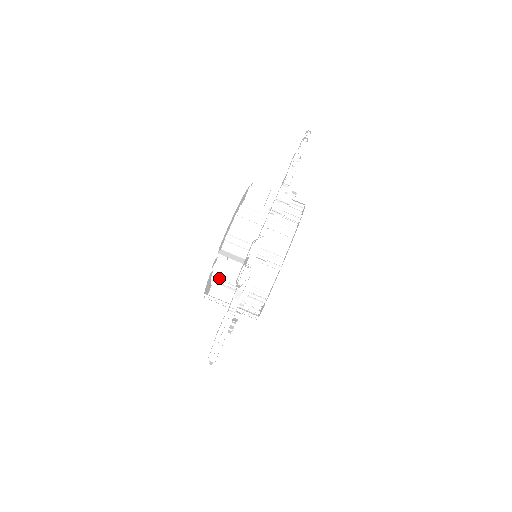
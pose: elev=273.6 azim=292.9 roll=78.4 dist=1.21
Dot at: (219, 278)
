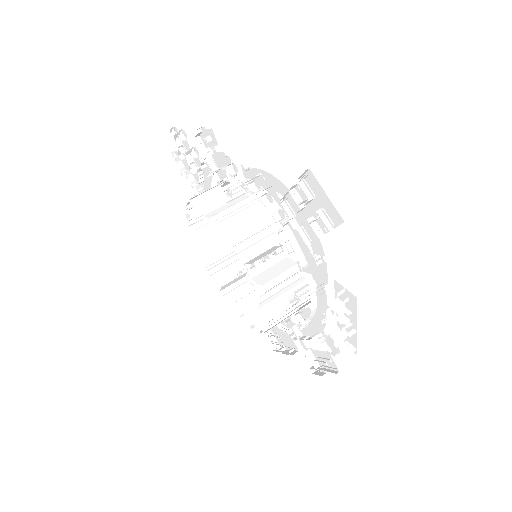
Dot at: (265, 294)
